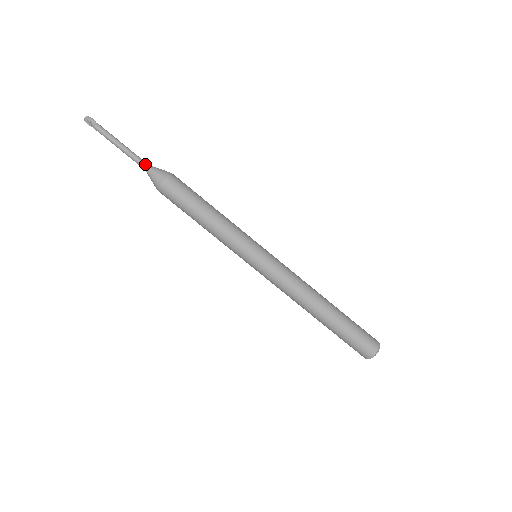
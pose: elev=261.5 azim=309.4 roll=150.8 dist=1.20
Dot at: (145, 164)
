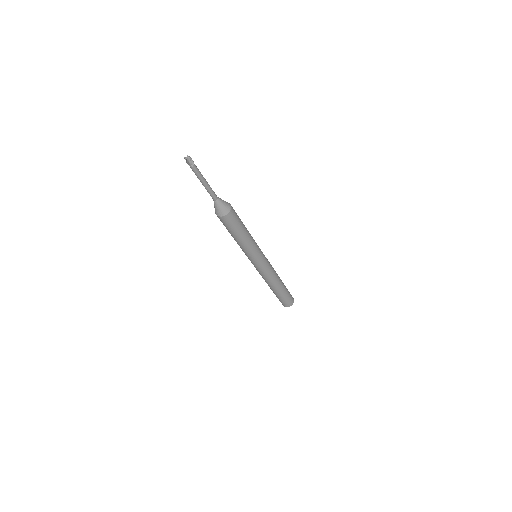
Dot at: (217, 197)
